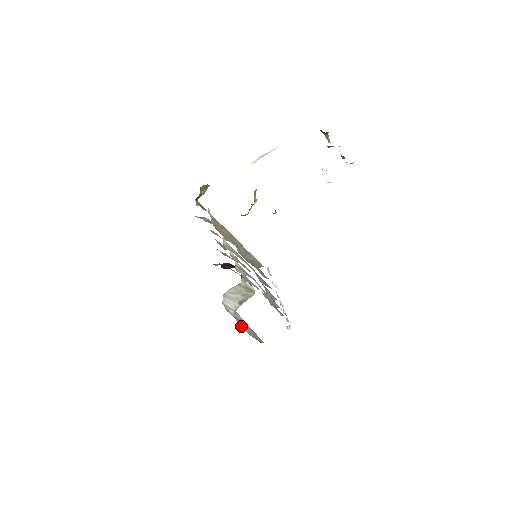
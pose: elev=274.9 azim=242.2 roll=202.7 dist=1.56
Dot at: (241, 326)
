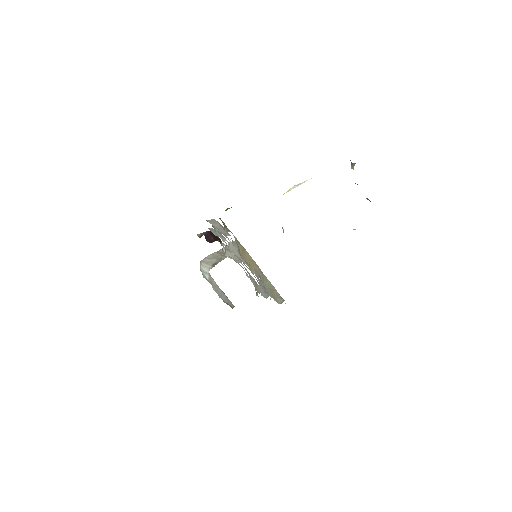
Dot at: (217, 293)
